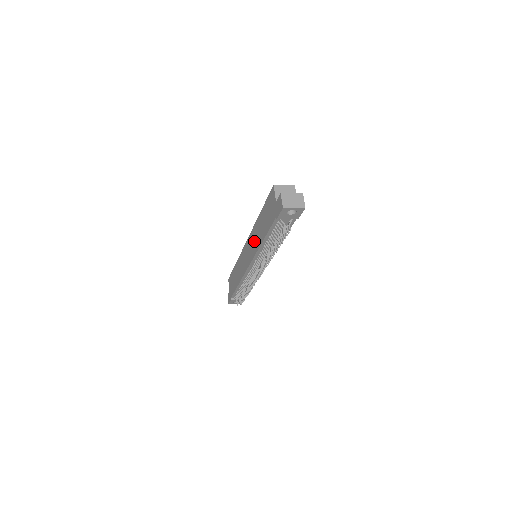
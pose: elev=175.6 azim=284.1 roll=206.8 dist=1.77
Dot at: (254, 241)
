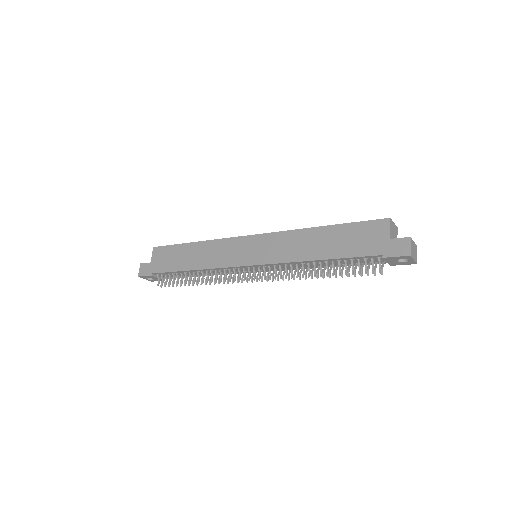
Dot at: (287, 247)
